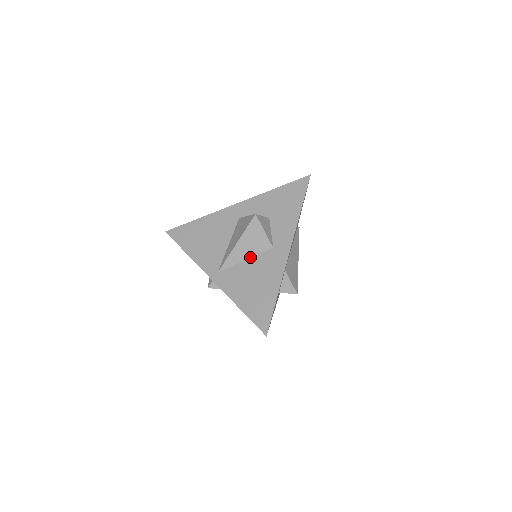
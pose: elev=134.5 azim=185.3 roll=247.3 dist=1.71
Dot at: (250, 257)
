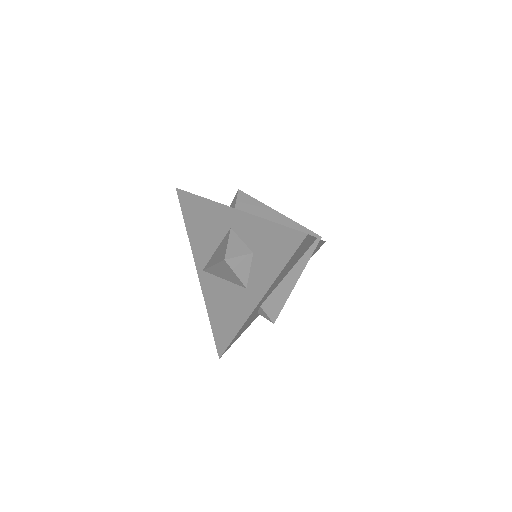
Dot at: (227, 280)
